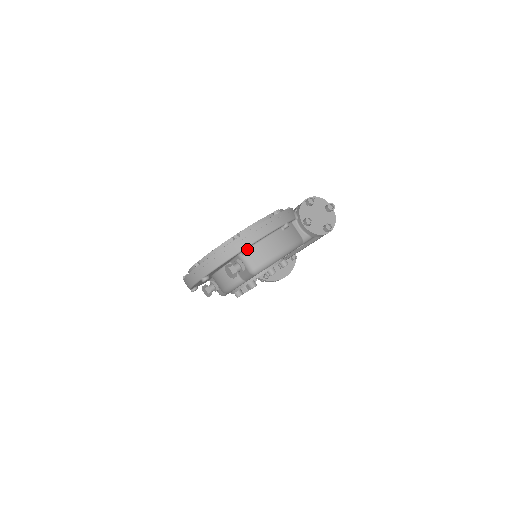
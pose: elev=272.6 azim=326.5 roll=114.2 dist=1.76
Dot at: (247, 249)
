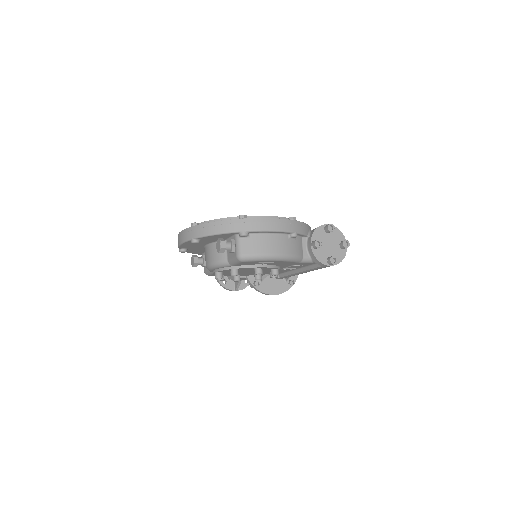
Dot at: (246, 233)
